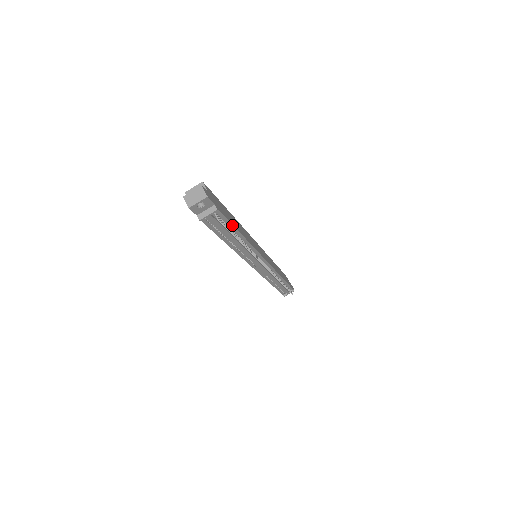
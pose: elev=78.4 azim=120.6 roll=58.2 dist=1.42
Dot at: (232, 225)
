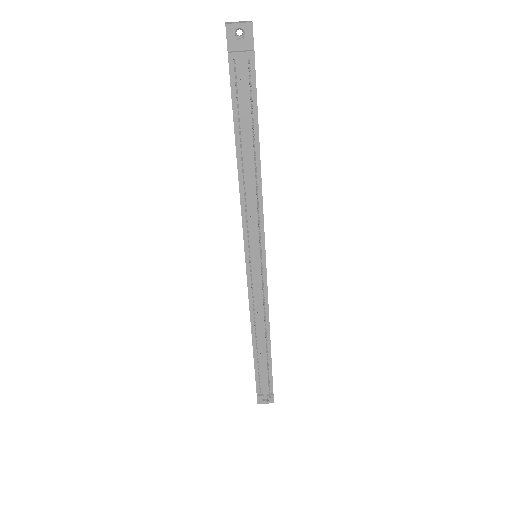
Dot at: (257, 117)
